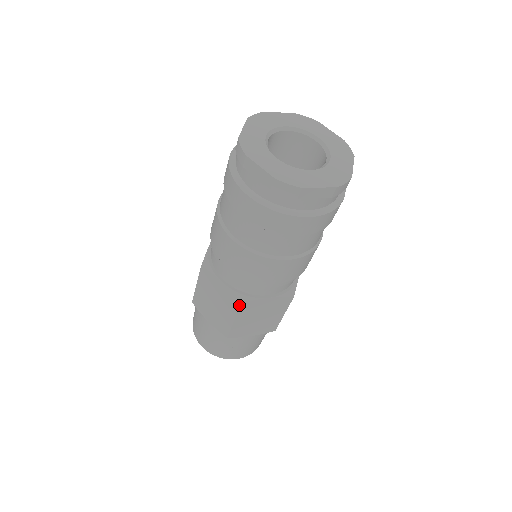
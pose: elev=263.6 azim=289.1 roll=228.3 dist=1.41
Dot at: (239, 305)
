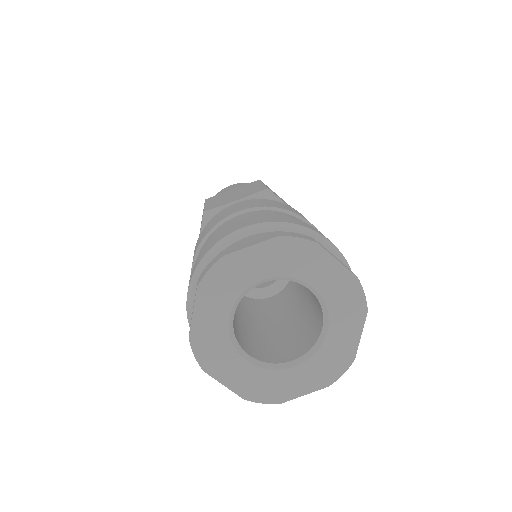
Dot at: occluded
